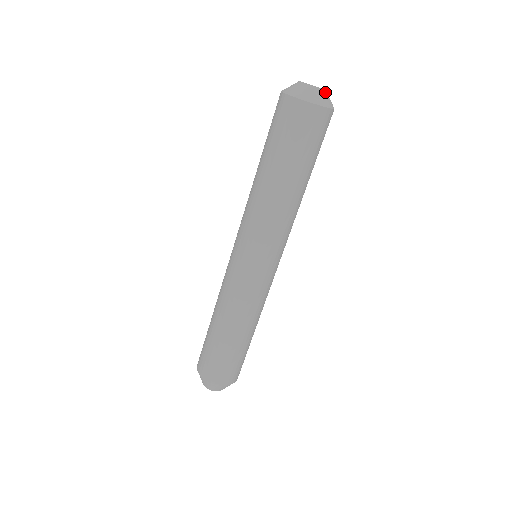
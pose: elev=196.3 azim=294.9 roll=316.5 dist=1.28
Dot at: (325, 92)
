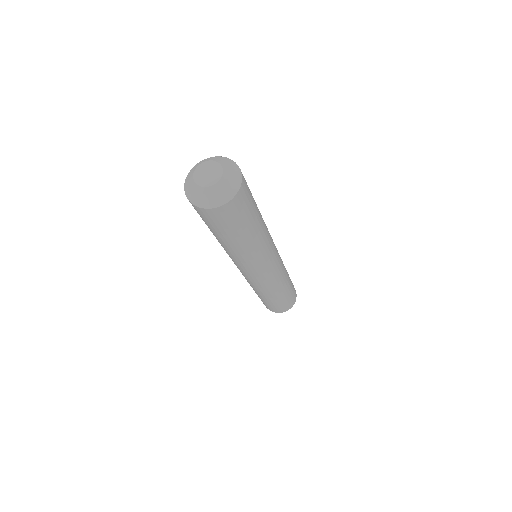
Dot at: (216, 186)
